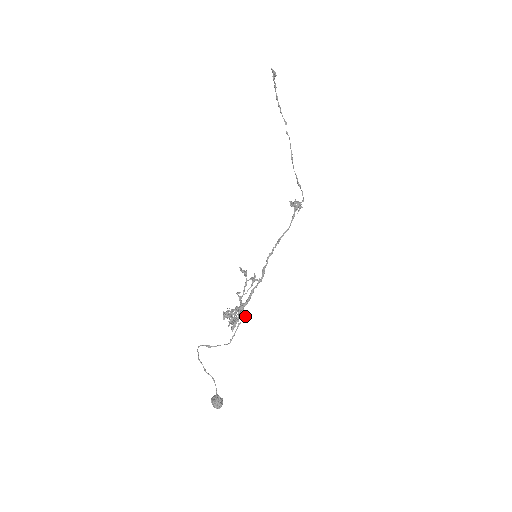
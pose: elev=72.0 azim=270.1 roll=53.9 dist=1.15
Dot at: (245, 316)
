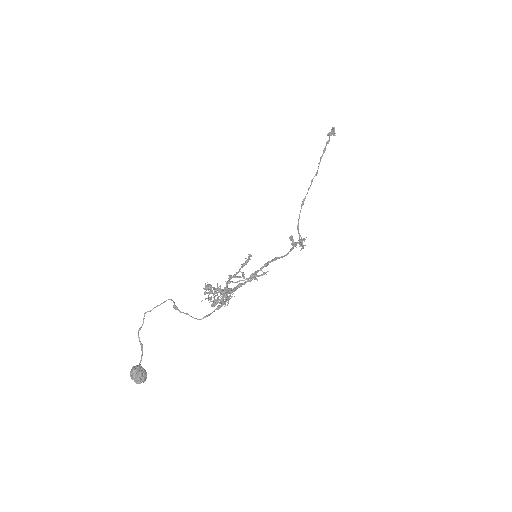
Dot at: (228, 303)
